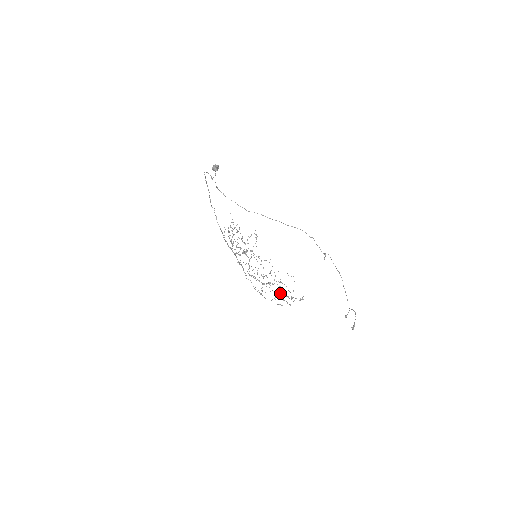
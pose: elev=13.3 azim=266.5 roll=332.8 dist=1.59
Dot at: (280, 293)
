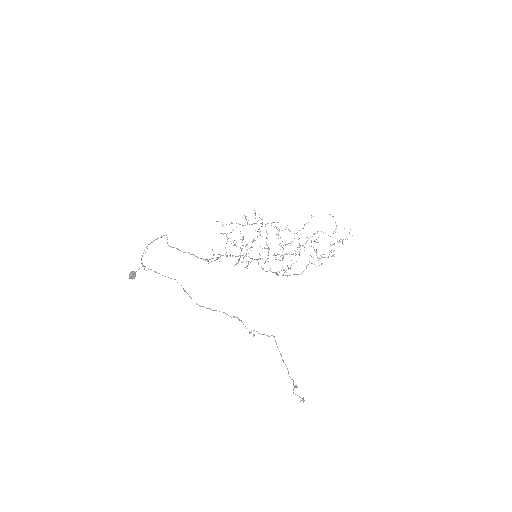
Dot at: (315, 251)
